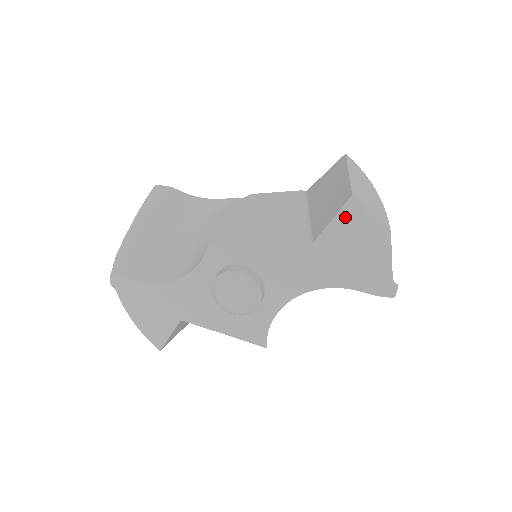
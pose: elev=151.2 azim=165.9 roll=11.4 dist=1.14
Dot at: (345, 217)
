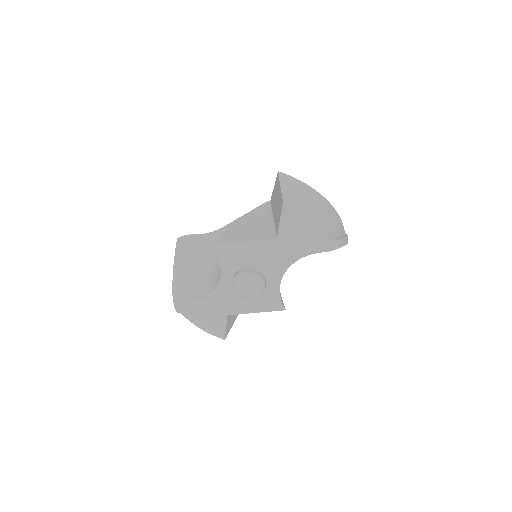
Dot at: (286, 215)
